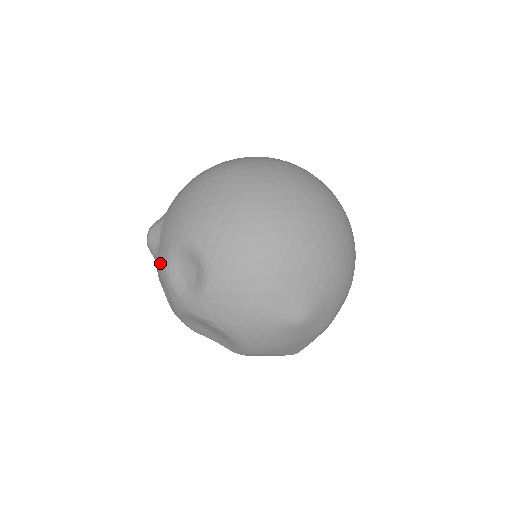
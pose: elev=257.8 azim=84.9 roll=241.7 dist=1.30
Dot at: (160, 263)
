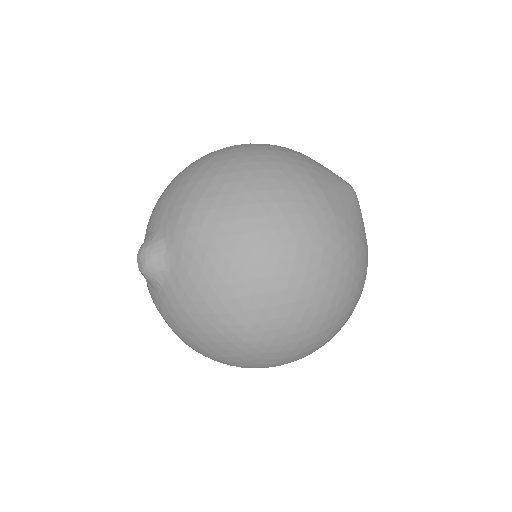
Dot at: (148, 288)
